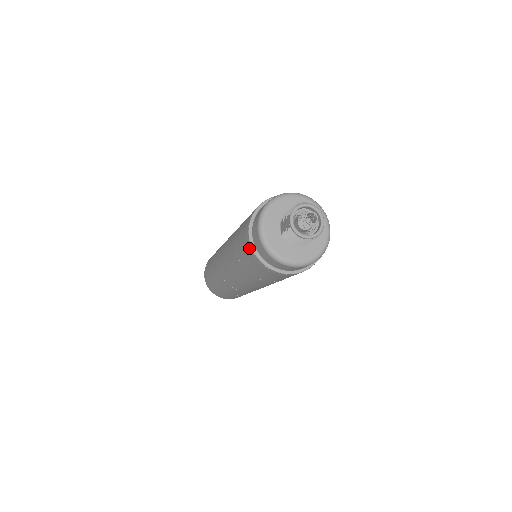
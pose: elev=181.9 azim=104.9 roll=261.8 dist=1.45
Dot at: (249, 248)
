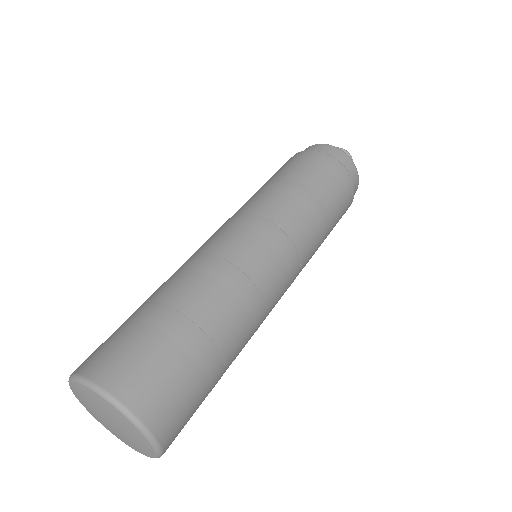
Dot at: (315, 153)
